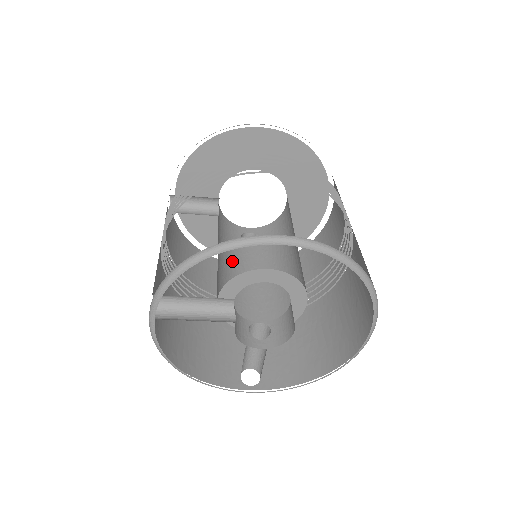
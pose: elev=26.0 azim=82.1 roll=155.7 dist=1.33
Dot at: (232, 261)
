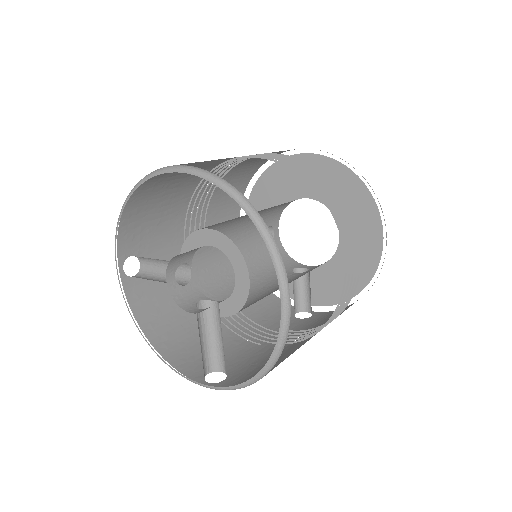
Dot at: (257, 276)
